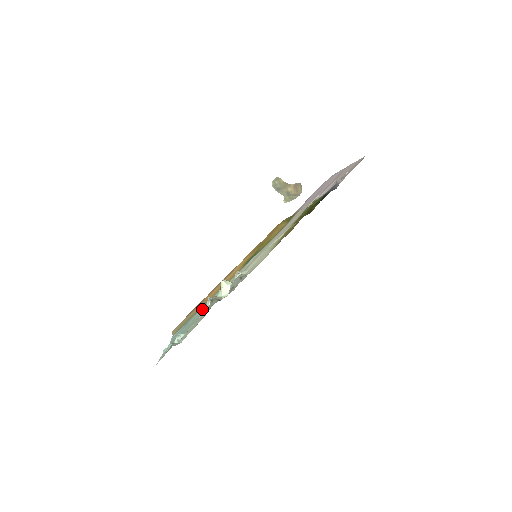
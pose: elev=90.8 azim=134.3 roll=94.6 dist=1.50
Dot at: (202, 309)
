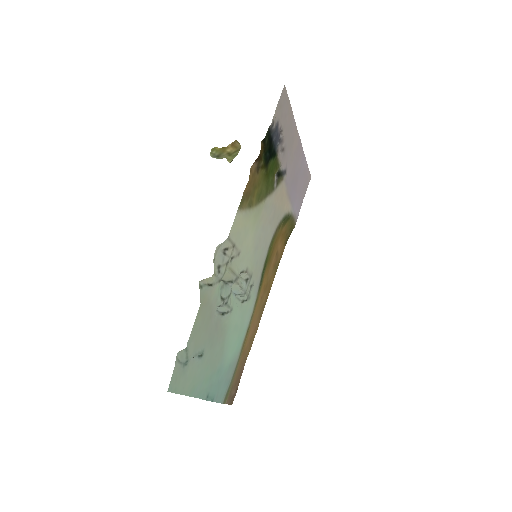
Dot at: (234, 347)
